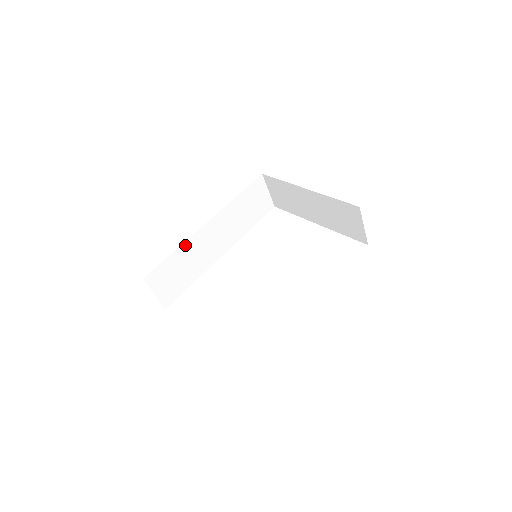
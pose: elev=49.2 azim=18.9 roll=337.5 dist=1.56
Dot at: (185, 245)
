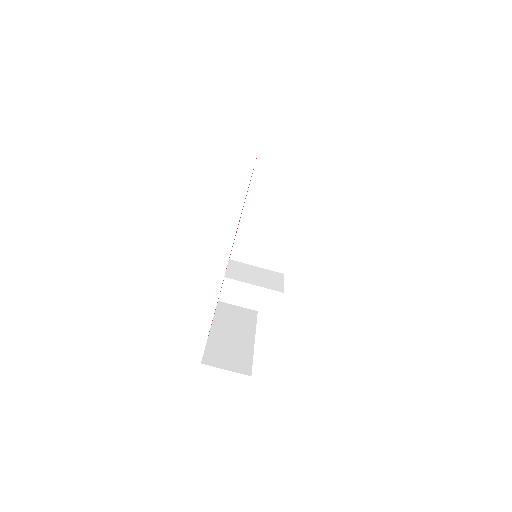
Dot at: (233, 258)
